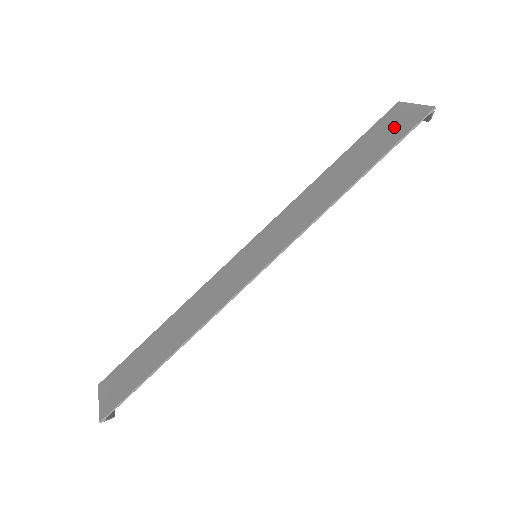
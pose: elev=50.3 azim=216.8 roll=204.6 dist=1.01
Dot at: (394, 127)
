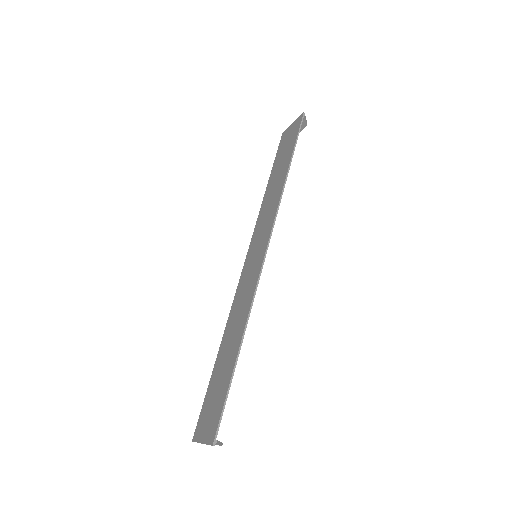
Dot at: (289, 139)
